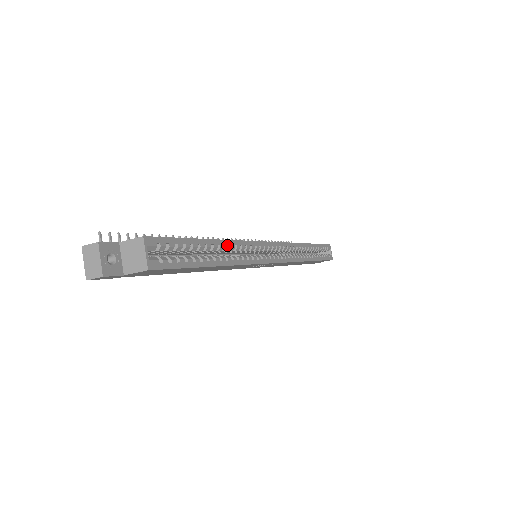
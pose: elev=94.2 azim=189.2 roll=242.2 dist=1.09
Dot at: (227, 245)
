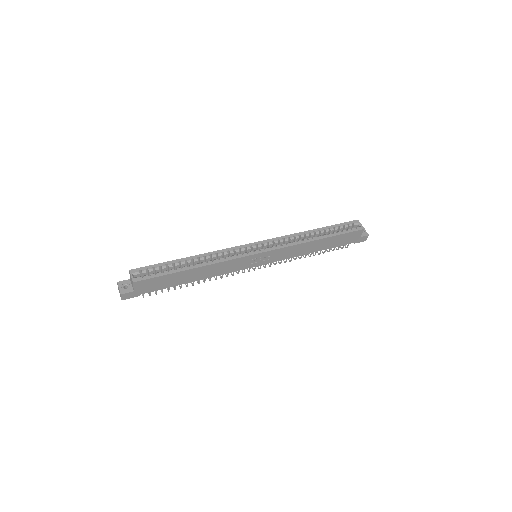
Dot at: (201, 257)
